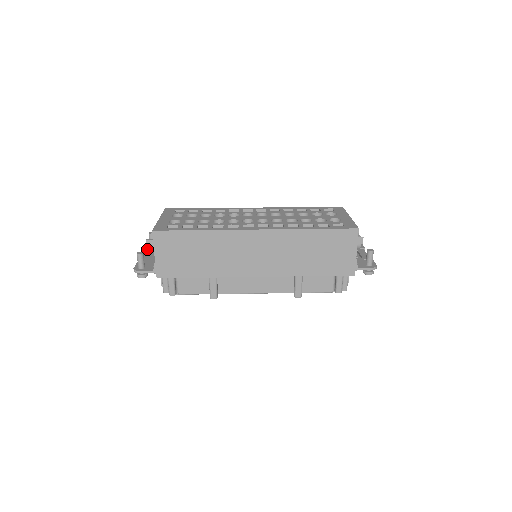
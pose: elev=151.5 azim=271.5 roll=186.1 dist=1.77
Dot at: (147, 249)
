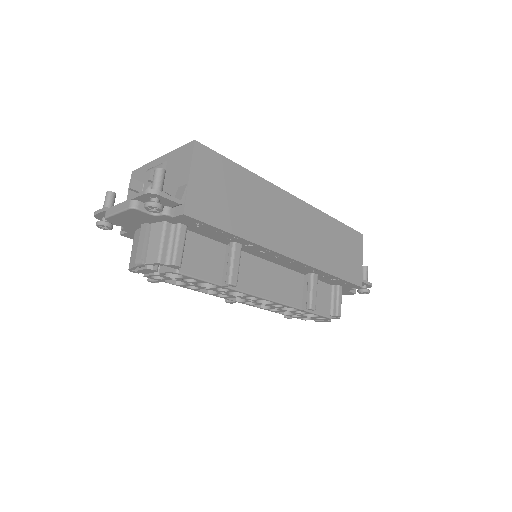
Dot at: (107, 209)
